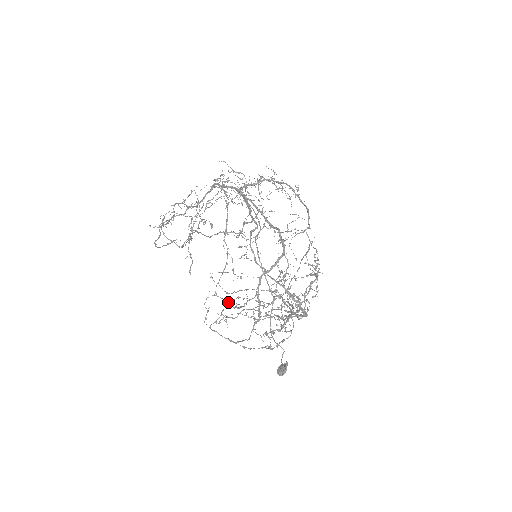
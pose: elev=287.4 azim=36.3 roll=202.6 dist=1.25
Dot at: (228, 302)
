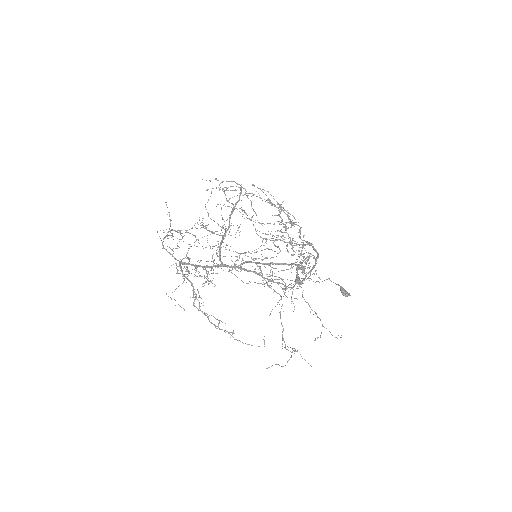
Dot at: occluded
